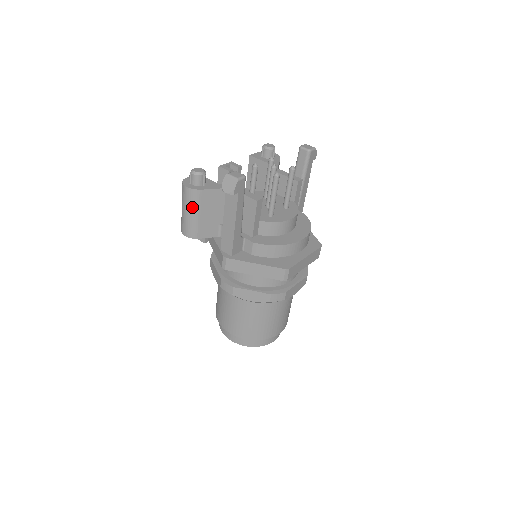
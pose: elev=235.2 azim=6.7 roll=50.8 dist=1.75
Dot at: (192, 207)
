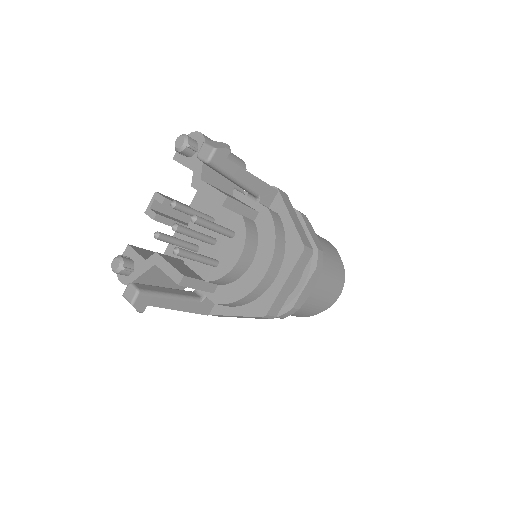
Dot at: occluded
